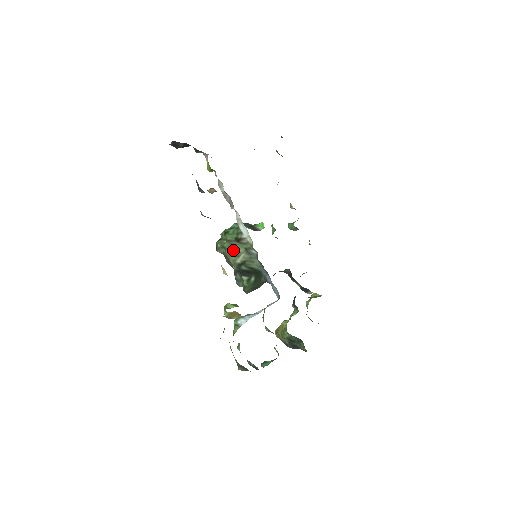
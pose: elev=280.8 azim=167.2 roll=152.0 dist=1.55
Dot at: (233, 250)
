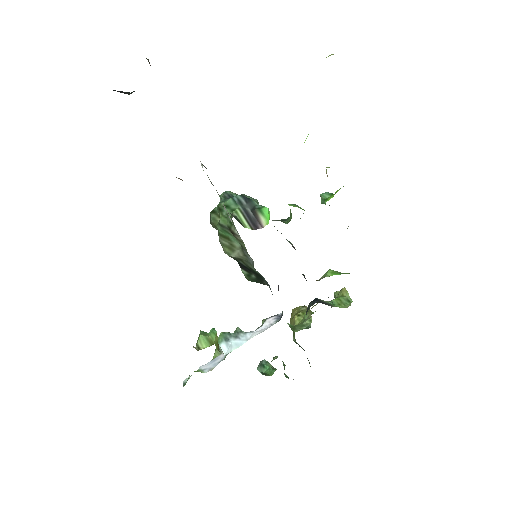
Dot at: (227, 239)
